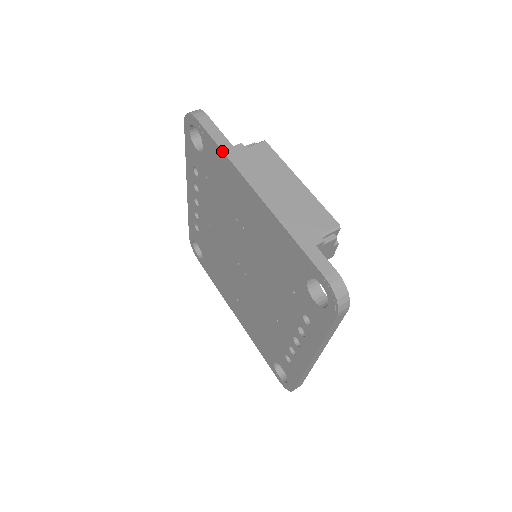
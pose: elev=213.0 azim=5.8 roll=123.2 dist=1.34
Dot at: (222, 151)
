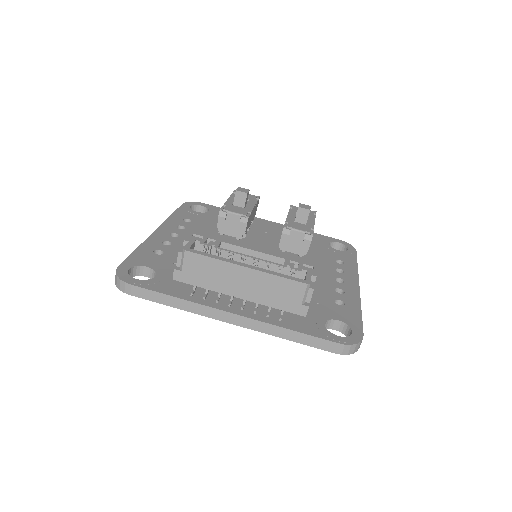
Dot at: occluded
